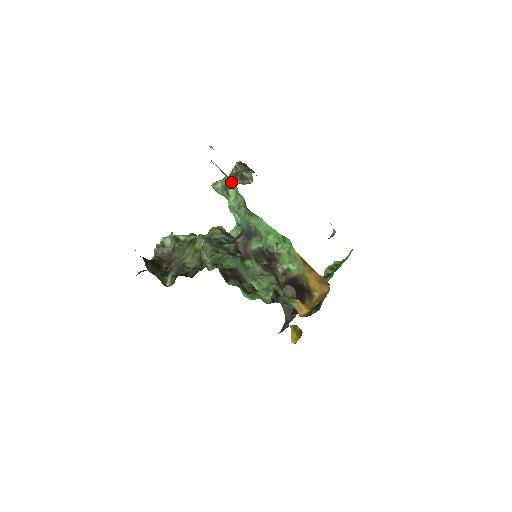
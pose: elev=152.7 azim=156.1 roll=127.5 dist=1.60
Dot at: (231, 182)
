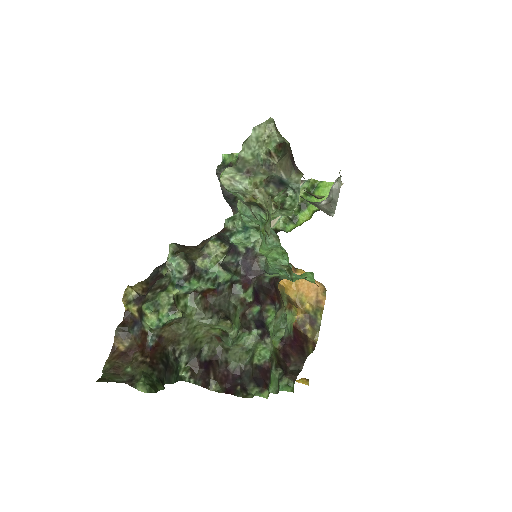
Dot at: (280, 244)
